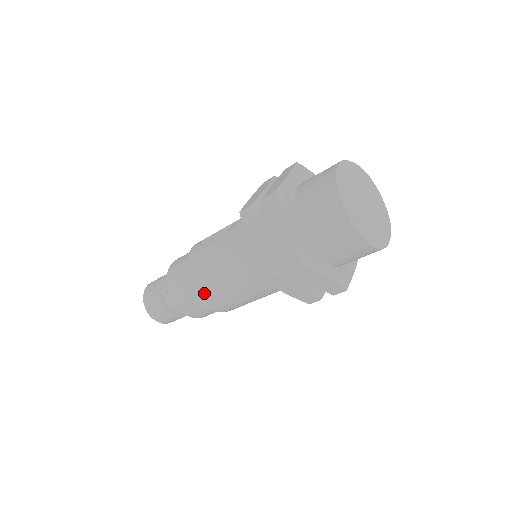
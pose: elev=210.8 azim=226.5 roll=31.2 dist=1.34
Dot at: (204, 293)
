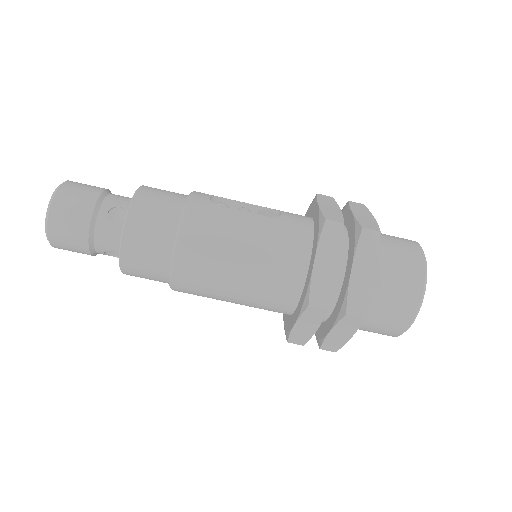
Dot at: (189, 261)
